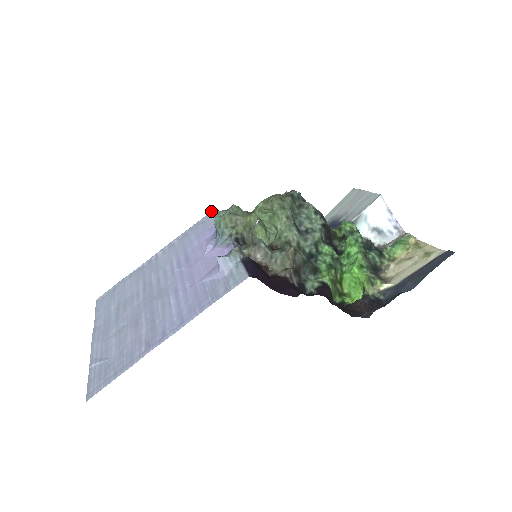
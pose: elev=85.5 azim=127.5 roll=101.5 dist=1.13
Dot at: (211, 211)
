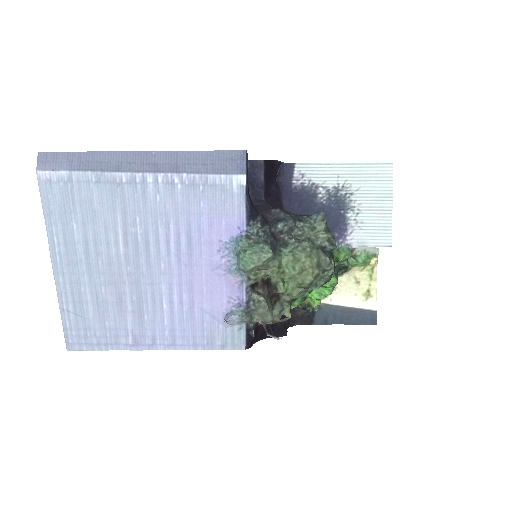
Dot at: (240, 177)
